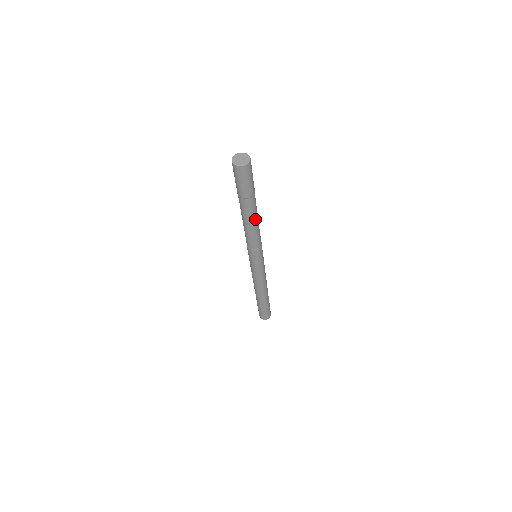
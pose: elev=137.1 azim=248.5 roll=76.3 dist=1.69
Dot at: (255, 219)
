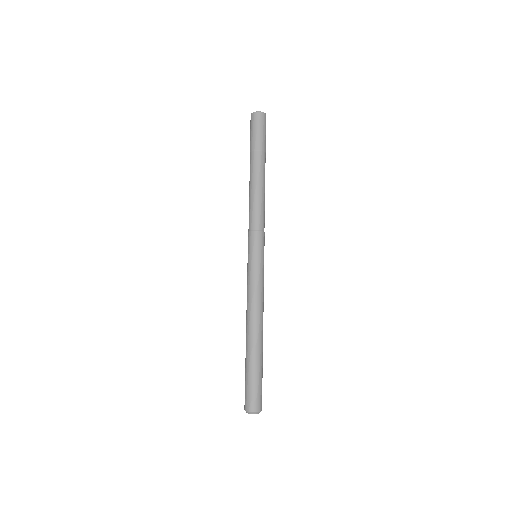
Dot at: occluded
